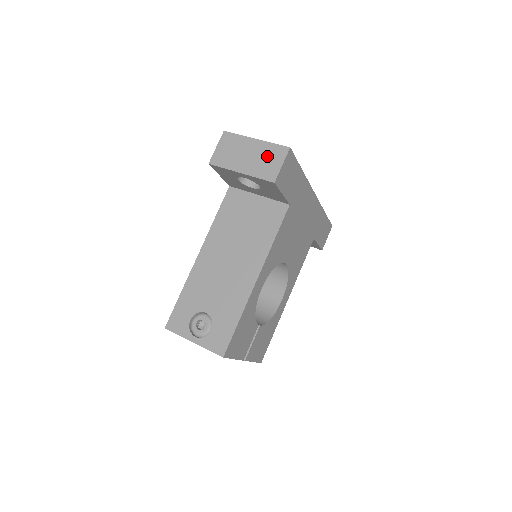
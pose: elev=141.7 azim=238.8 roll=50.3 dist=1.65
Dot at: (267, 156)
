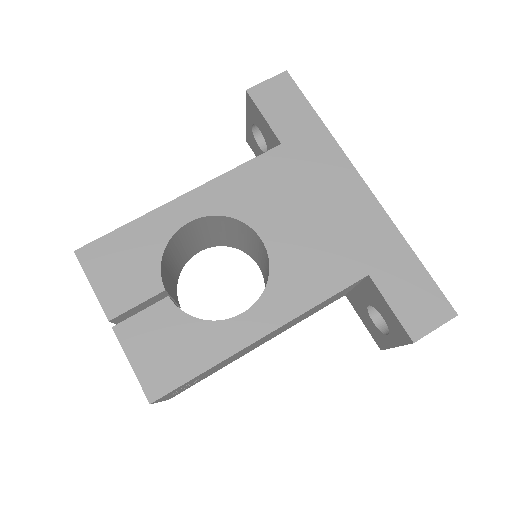
Dot at: occluded
